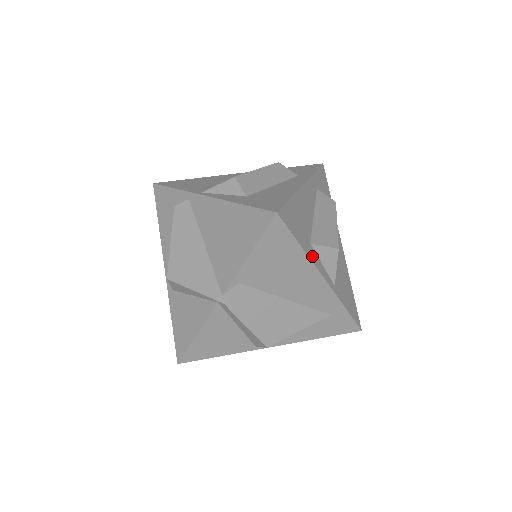
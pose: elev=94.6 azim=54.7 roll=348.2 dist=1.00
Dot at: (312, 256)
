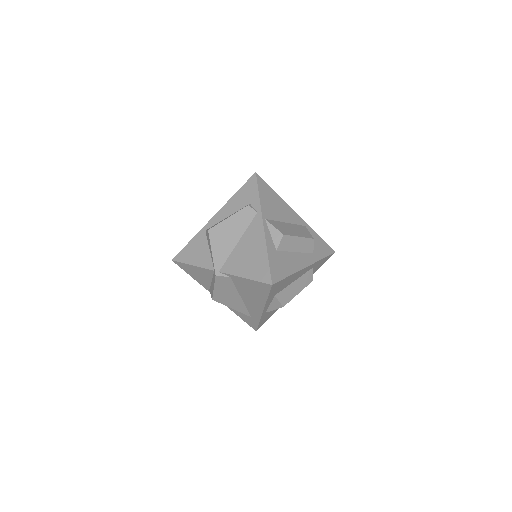
Dot at: (269, 301)
